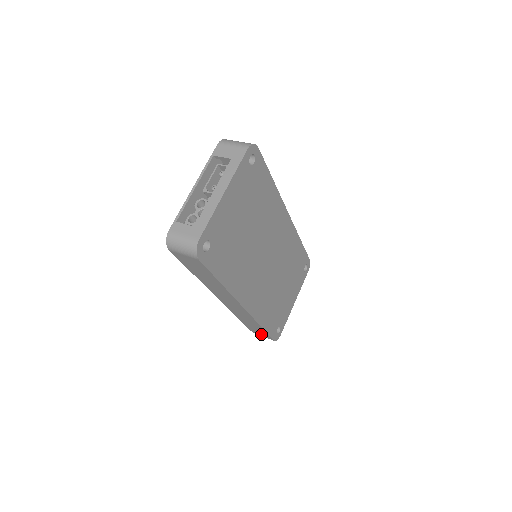
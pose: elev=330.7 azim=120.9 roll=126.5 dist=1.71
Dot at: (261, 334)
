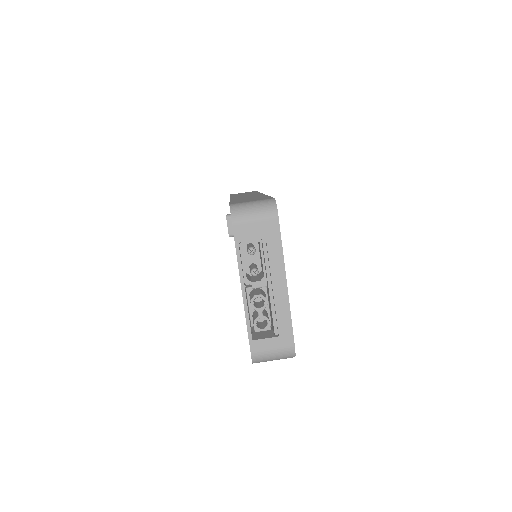
Dot at: occluded
